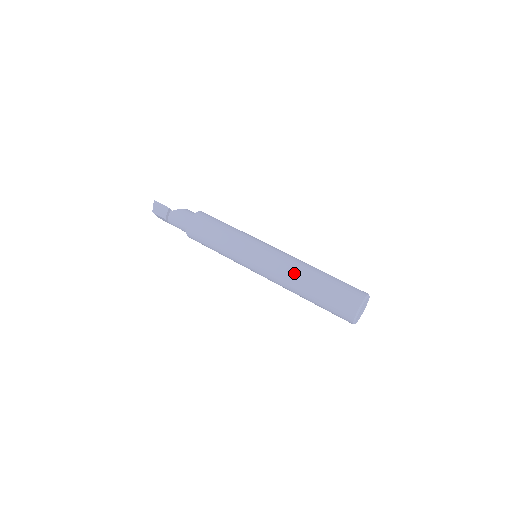
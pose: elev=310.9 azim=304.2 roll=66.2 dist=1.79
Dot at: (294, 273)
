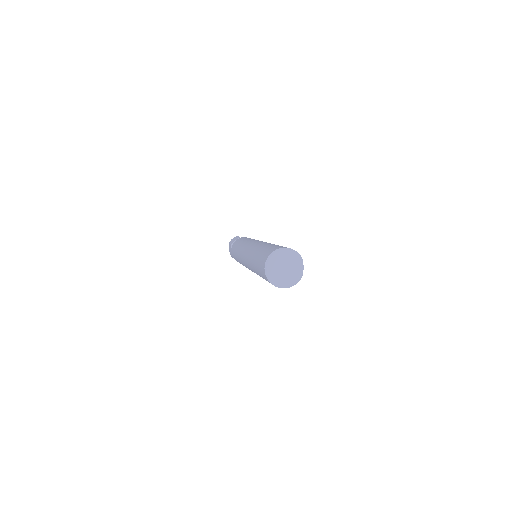
Dot at: occluded
